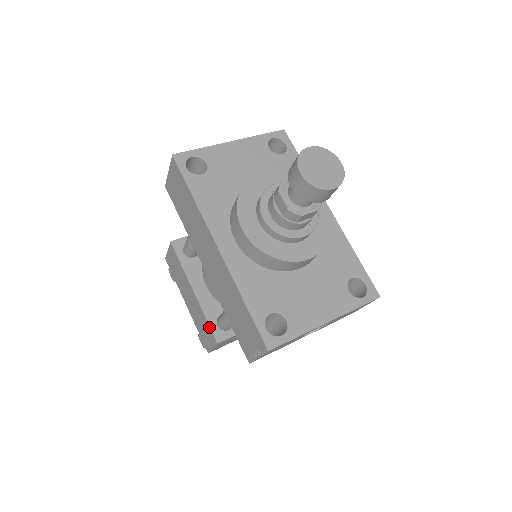
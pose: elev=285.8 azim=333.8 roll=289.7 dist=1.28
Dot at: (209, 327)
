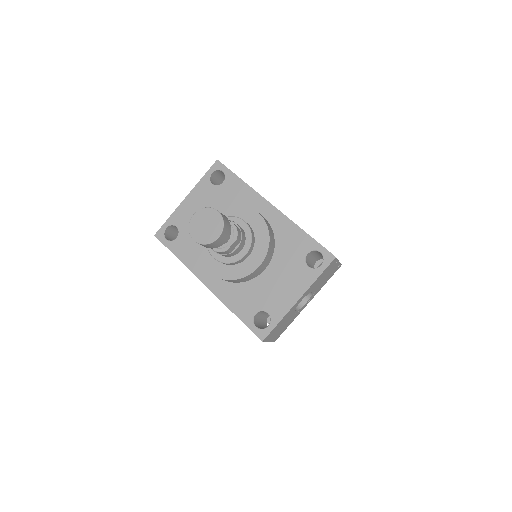
Dot at: occluded
